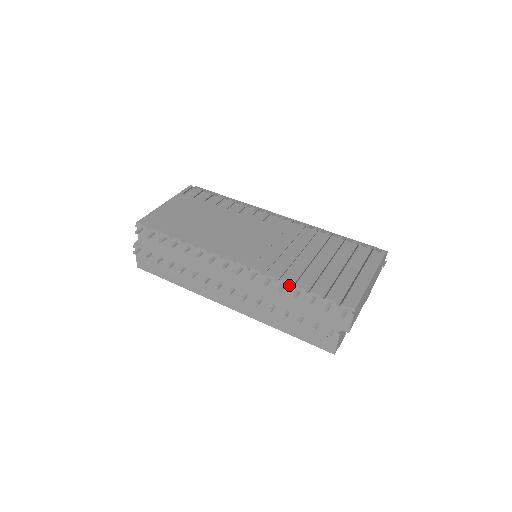
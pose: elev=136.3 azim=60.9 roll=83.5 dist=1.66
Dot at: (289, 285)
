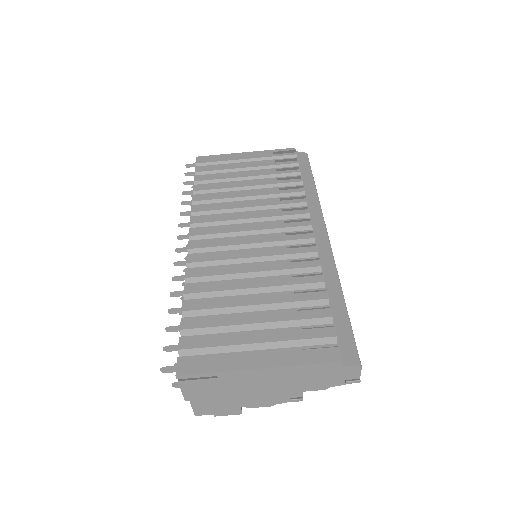
Dot at: (184, 296)
